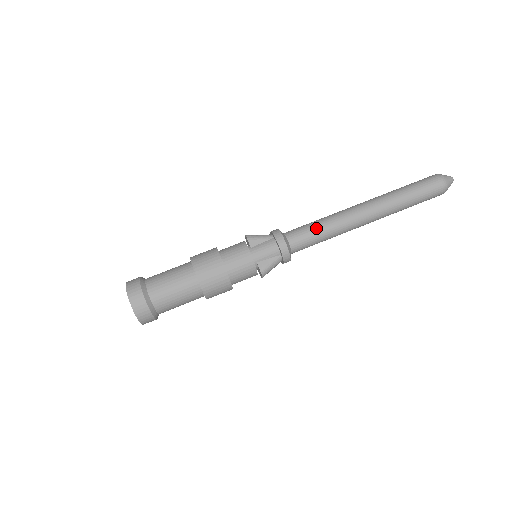
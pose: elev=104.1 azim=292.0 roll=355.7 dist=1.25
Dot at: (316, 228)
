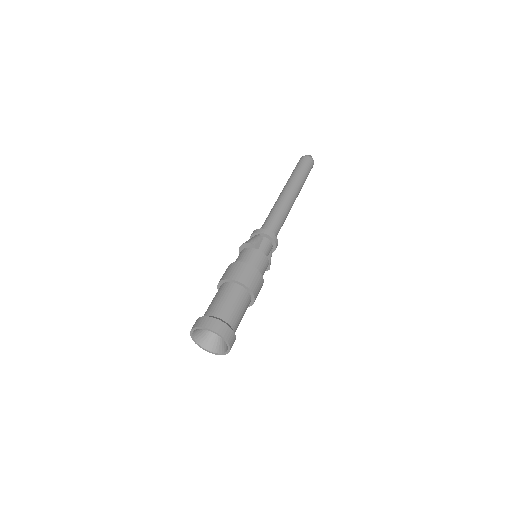
Dot at: (280, 218)
